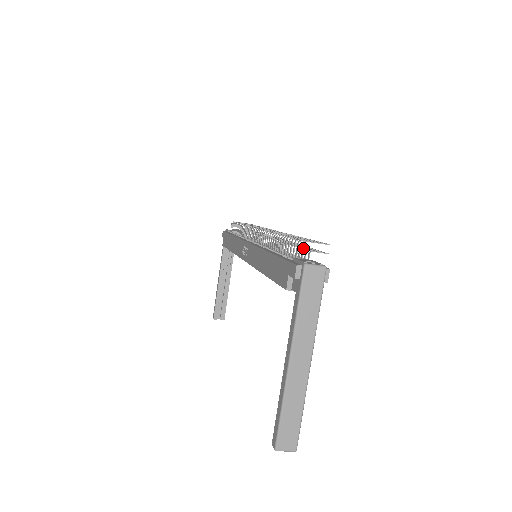
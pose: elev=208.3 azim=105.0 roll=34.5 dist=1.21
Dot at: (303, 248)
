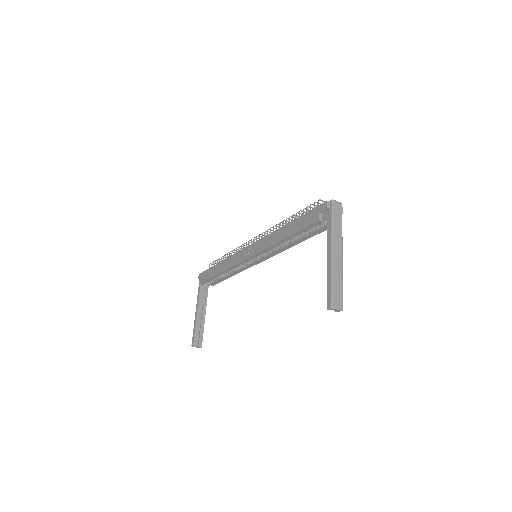
Dot at: occluded
